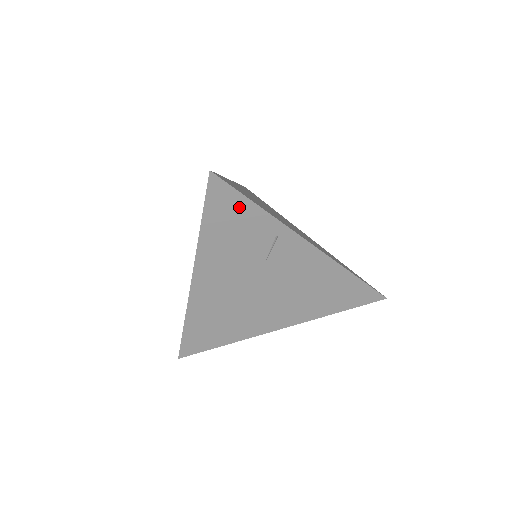
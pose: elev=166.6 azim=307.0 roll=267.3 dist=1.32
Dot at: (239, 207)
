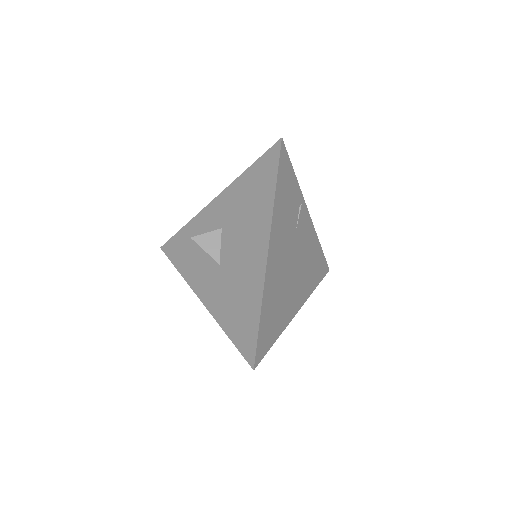
Dot at: (289, 174)
